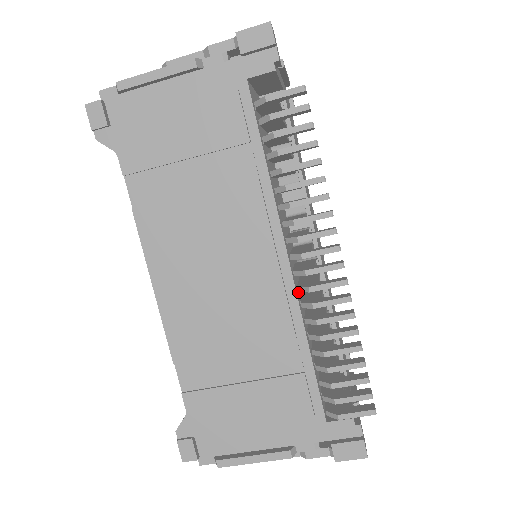
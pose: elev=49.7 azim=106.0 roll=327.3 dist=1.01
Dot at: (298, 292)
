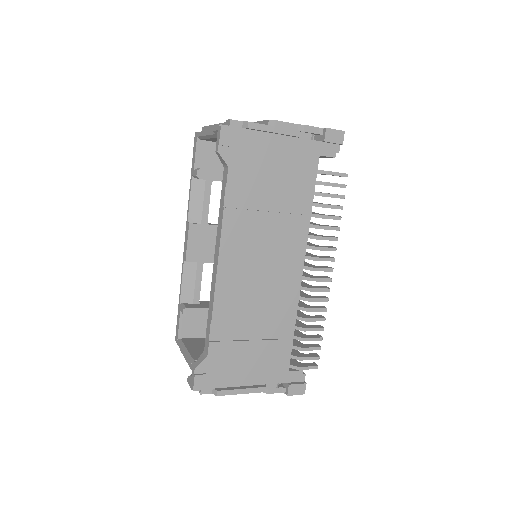
Dot at: occluded
